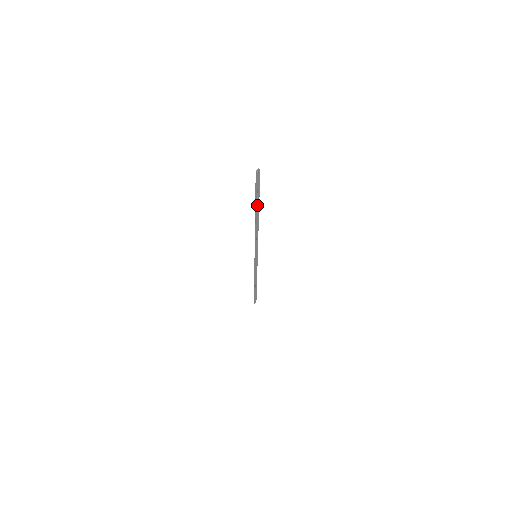
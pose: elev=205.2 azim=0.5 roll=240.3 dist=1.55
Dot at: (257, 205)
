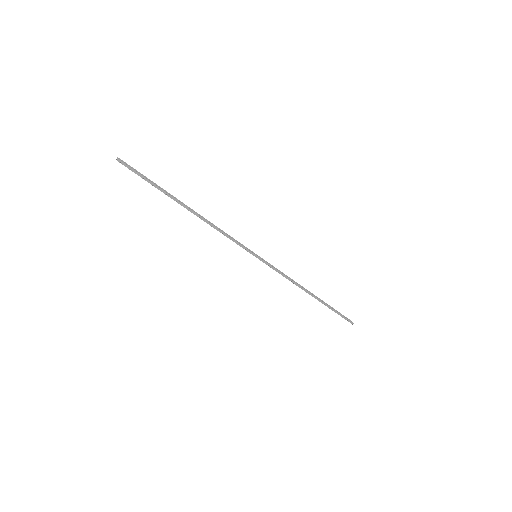
Dot at: (167, 193)
